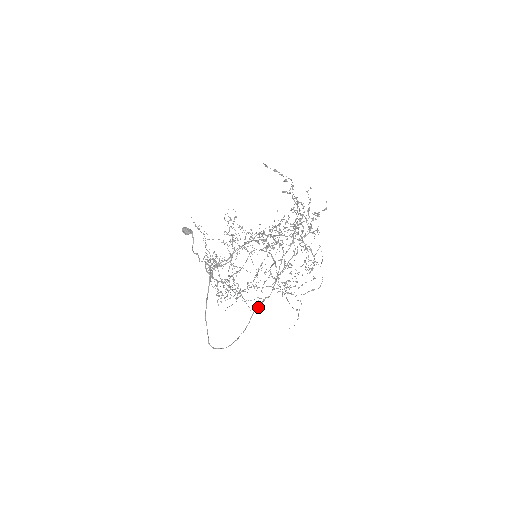
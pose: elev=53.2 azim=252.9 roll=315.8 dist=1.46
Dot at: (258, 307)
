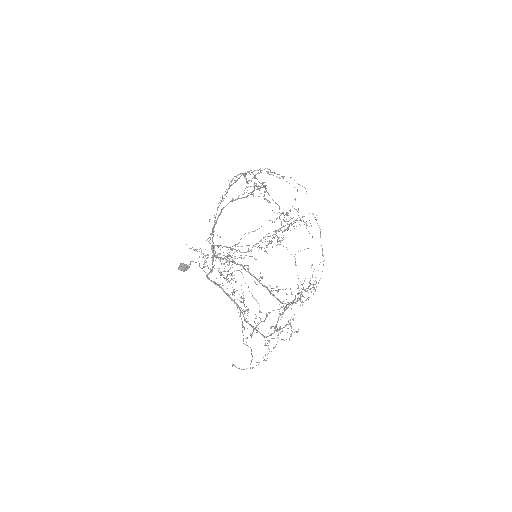
Dot at: (258, 186)
